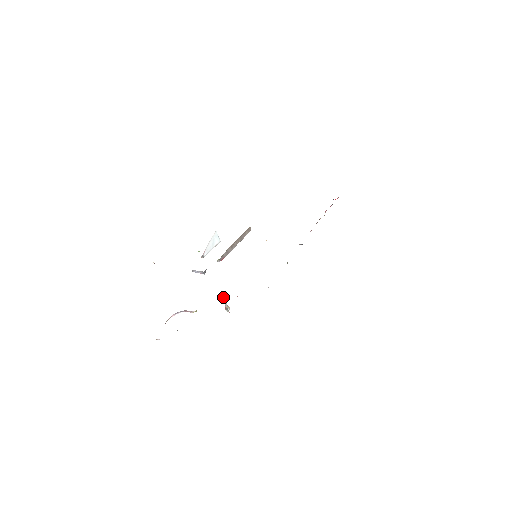
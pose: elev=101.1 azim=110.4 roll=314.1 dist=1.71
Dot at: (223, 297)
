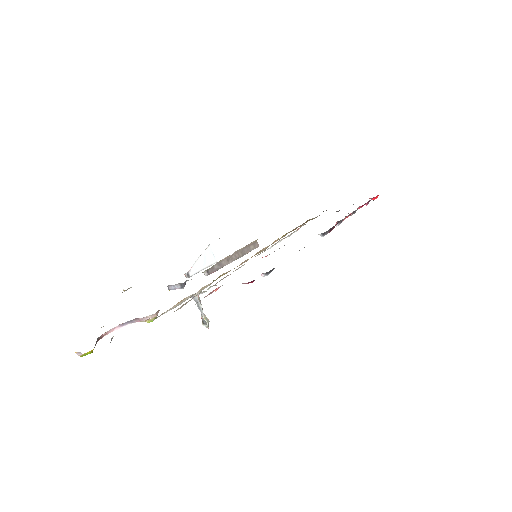
Dot at: (196, 298)
